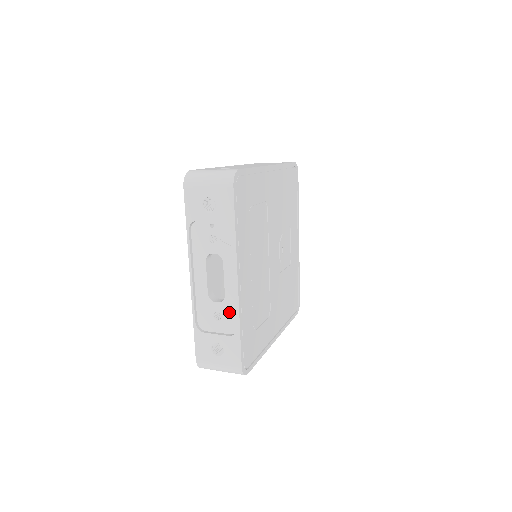
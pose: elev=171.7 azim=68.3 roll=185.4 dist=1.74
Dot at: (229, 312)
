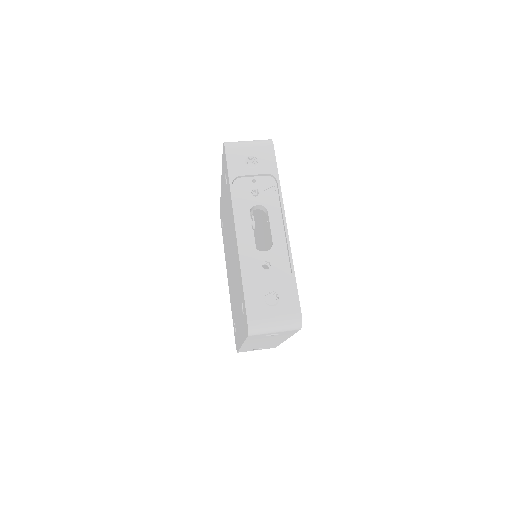
Dot at: (279, 258)
